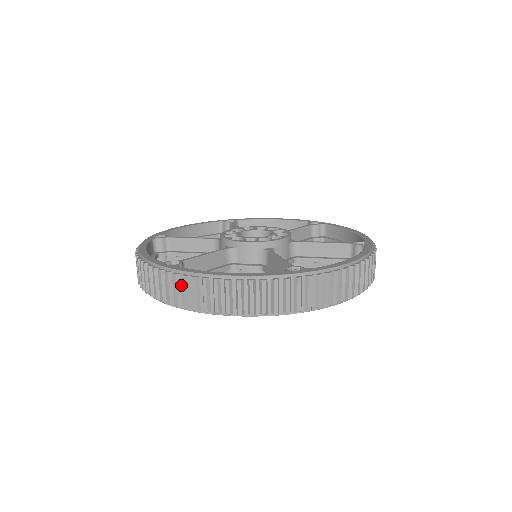
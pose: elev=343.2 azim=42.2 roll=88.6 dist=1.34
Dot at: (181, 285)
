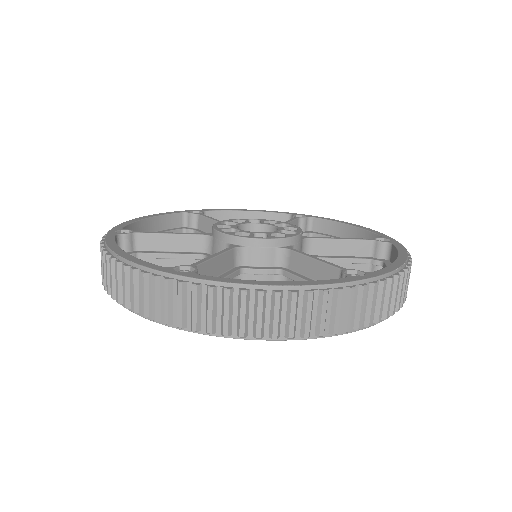
Dot at: occluded
